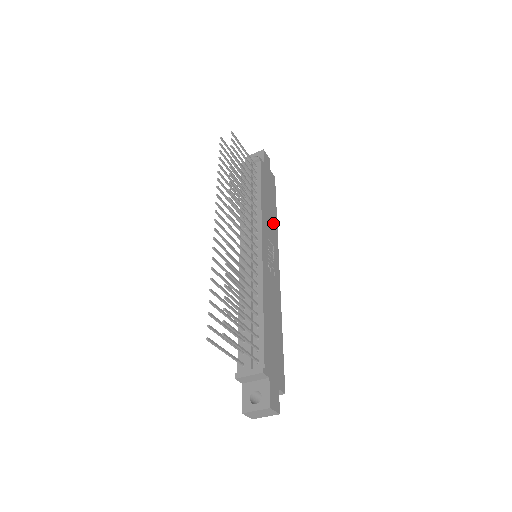
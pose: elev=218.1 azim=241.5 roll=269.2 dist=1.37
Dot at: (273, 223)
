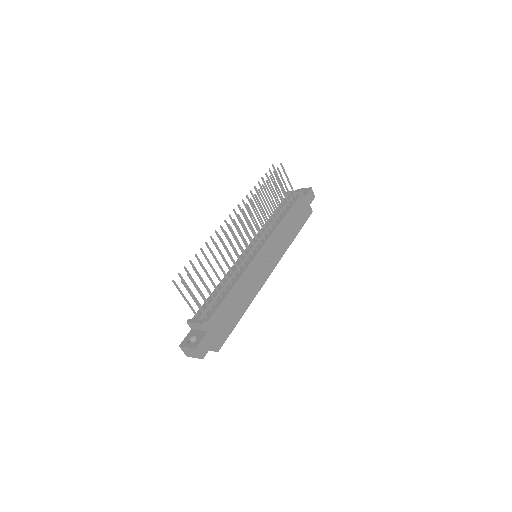
Dot at: (286, 241)
